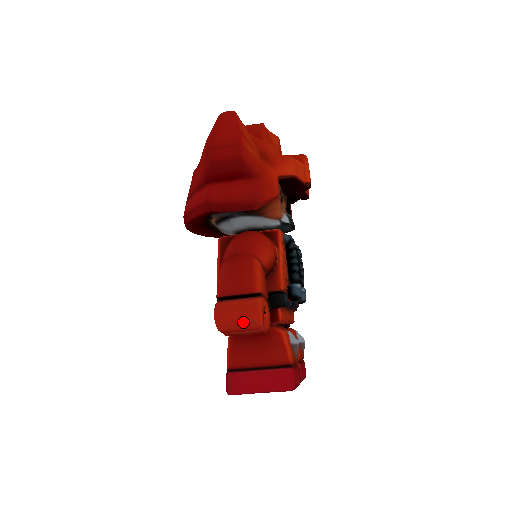
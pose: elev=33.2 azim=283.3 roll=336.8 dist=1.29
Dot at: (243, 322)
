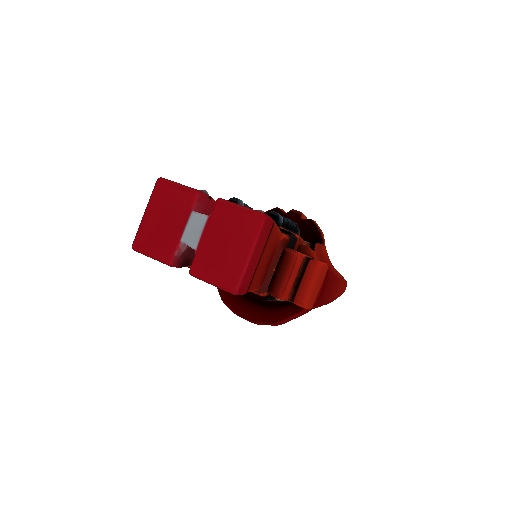
Dot at: occluded
